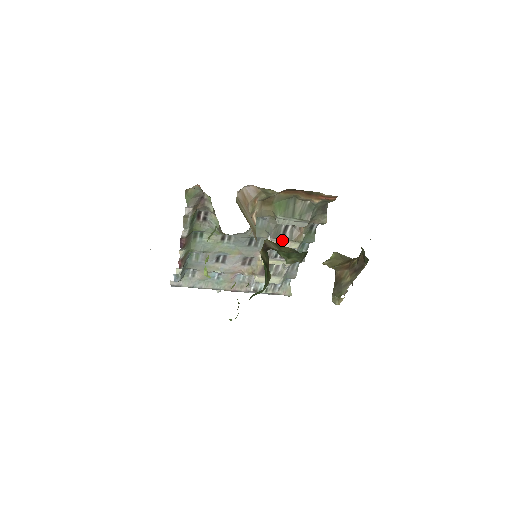
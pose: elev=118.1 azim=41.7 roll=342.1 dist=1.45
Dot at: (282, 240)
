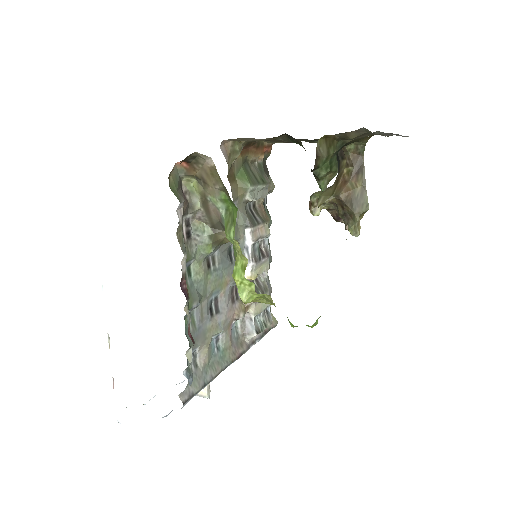
Dot at: (258, 227)
